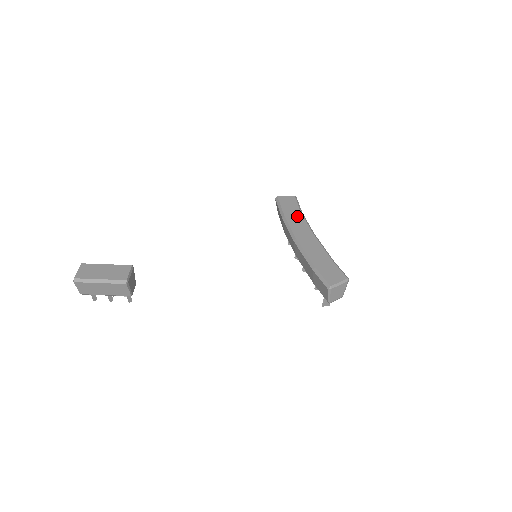
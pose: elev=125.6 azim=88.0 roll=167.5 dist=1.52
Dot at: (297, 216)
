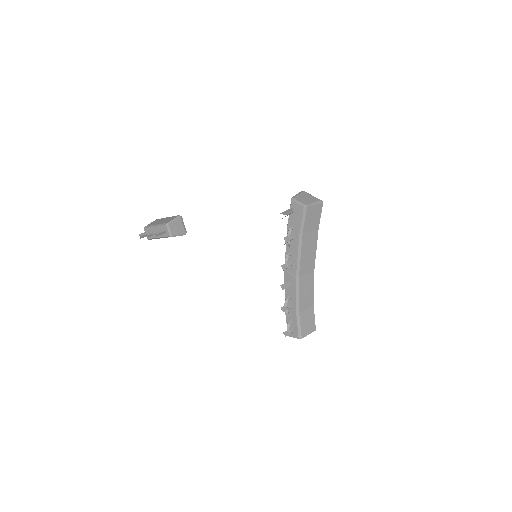
Dot at: occluded
